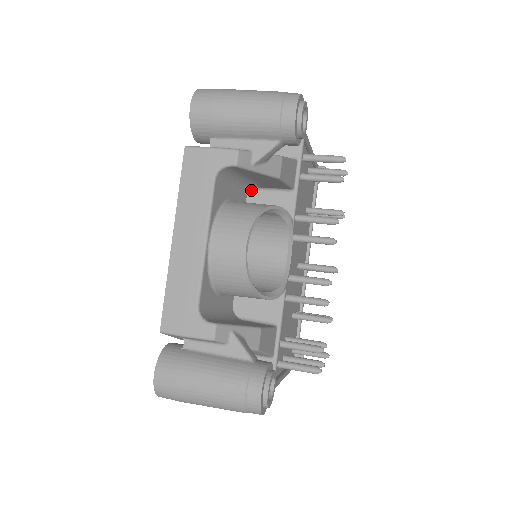
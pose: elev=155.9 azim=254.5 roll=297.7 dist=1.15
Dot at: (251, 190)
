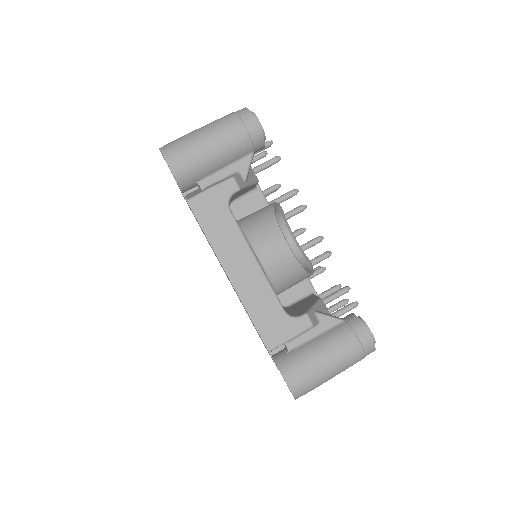
Dot at: occluded
